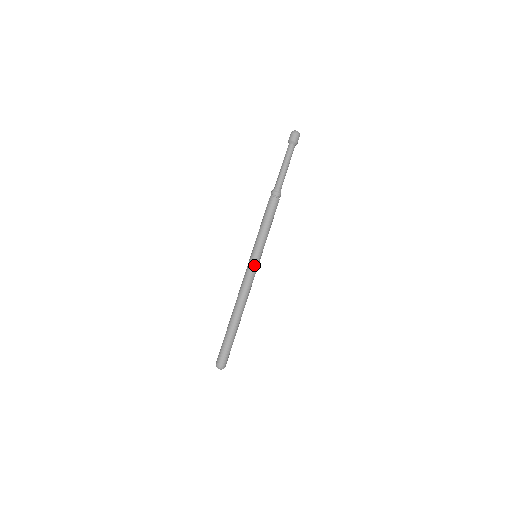
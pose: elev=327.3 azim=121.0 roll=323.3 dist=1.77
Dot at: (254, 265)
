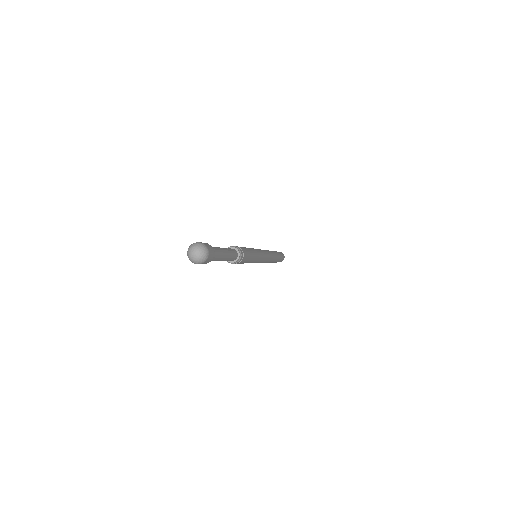
Dot at: occluded
